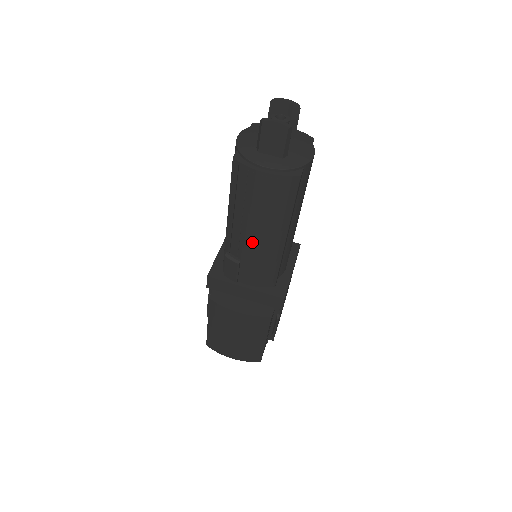
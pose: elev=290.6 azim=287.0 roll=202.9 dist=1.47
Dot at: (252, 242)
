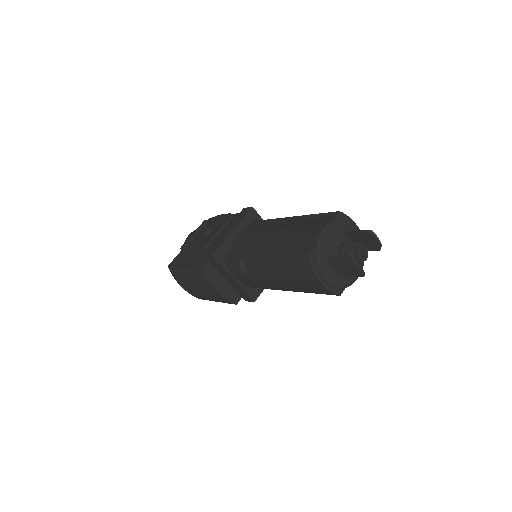
Dot at: (268, 279)
